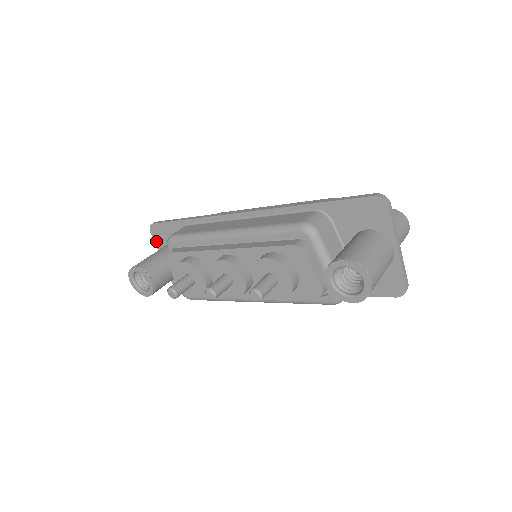
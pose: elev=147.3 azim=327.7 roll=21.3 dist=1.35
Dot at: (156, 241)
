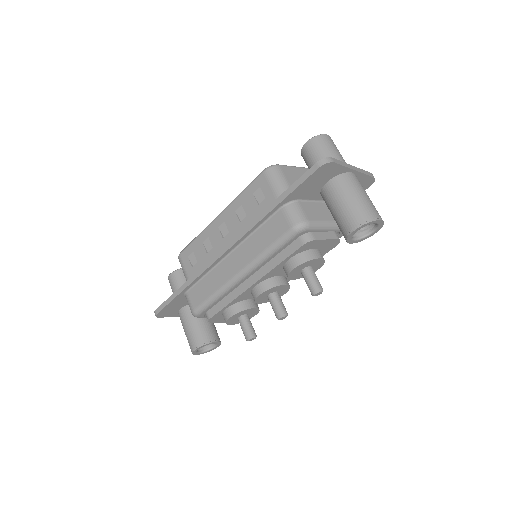
Dot at: (169, 316)
